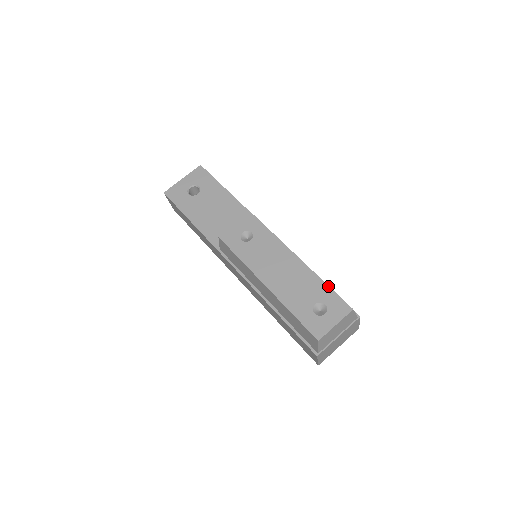
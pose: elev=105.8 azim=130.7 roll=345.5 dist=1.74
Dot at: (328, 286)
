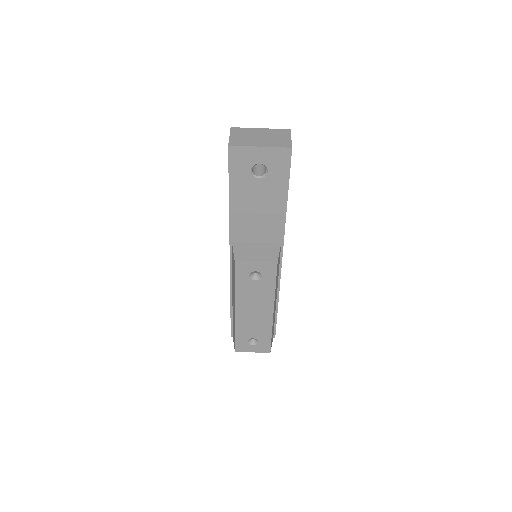
Dot at: (271, 336)
